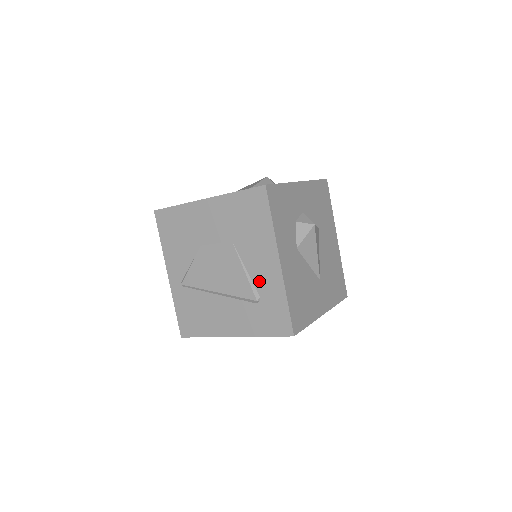
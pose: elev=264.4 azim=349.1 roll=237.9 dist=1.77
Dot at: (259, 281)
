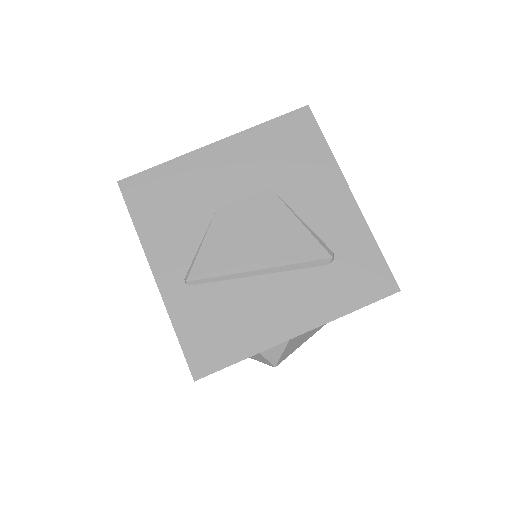
Dot at: (327, 230)
